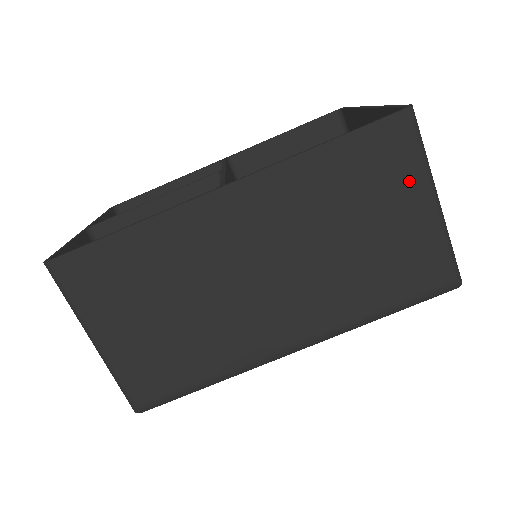
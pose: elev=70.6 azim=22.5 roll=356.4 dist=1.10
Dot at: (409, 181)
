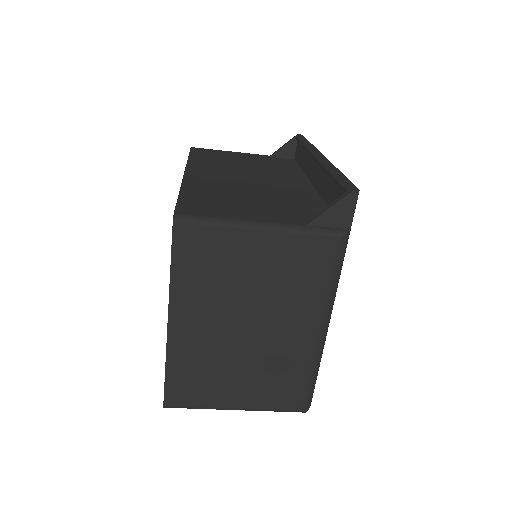
Dot at: occluded
